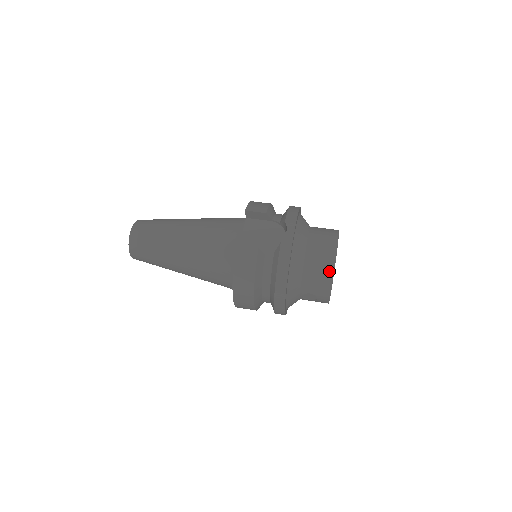
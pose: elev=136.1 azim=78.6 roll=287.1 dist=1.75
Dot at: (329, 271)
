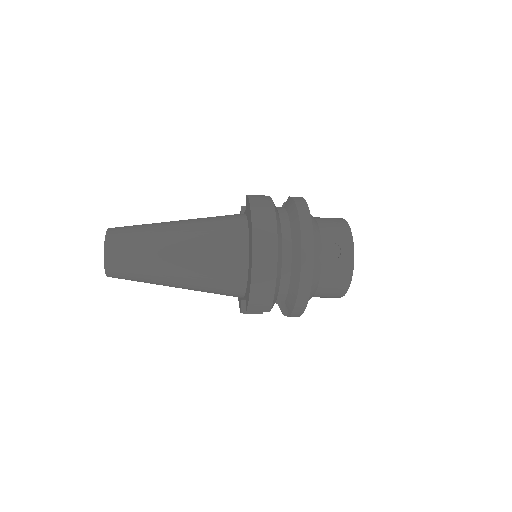
Dot at: (342, 221)
